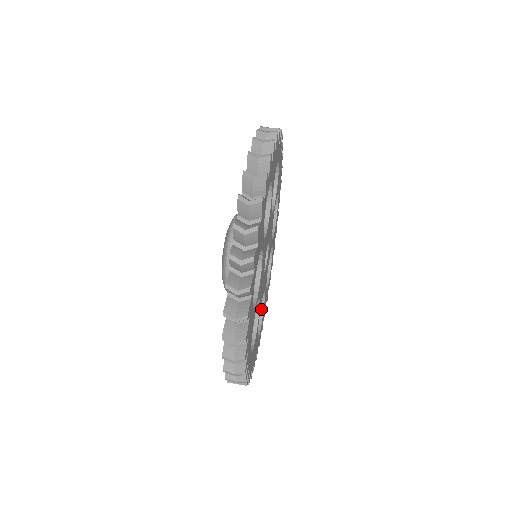
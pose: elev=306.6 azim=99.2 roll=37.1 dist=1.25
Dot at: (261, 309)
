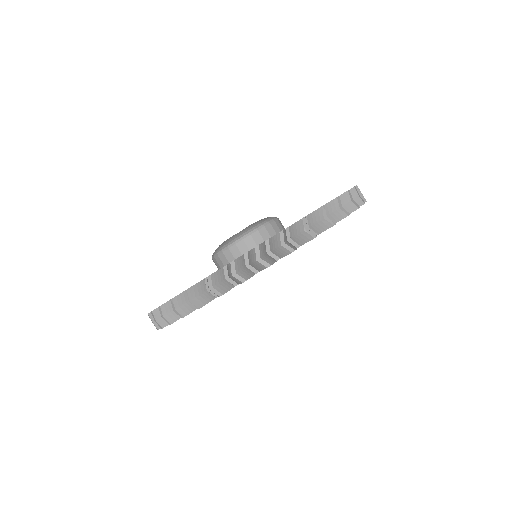
Dot at: occluded
